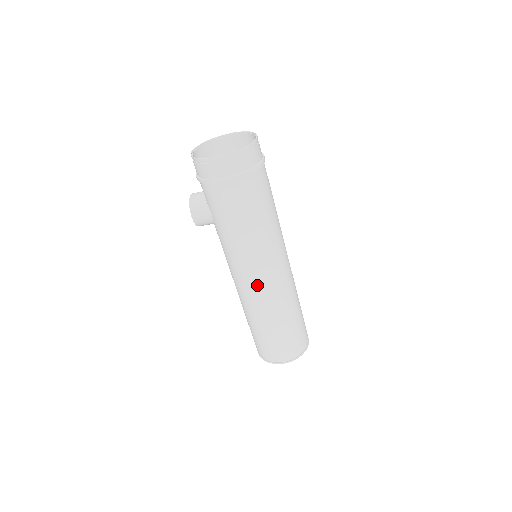
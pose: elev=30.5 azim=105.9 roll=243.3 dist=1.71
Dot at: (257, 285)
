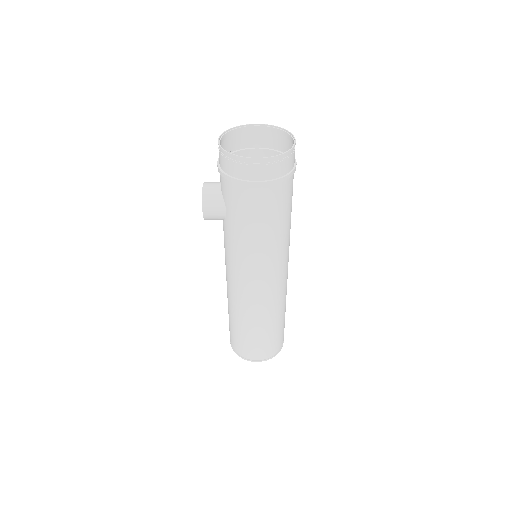
Dot at: (257, 289)
